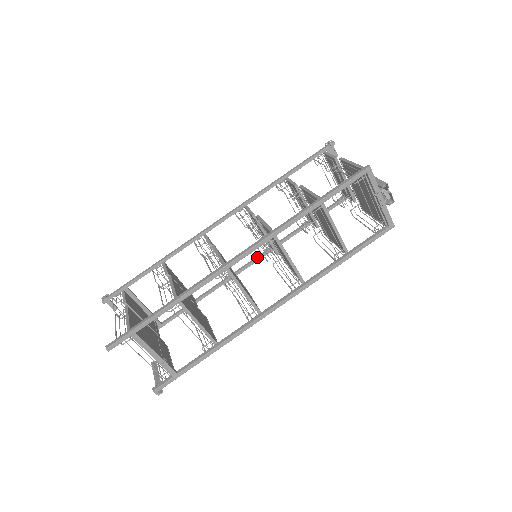
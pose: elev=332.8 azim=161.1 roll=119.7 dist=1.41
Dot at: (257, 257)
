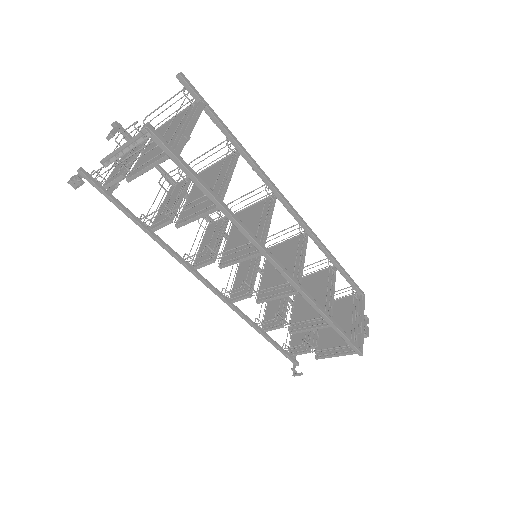
Dot at: (219, 291)
